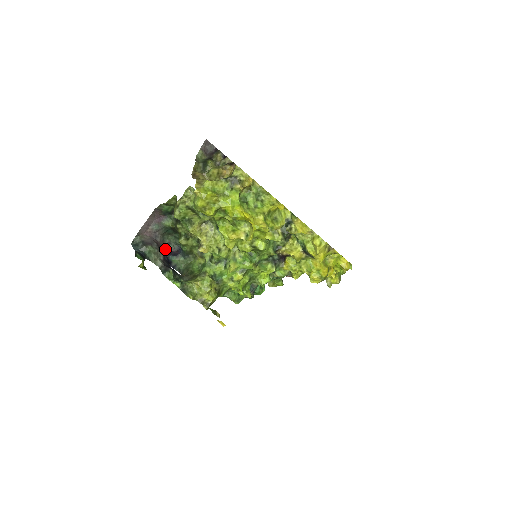
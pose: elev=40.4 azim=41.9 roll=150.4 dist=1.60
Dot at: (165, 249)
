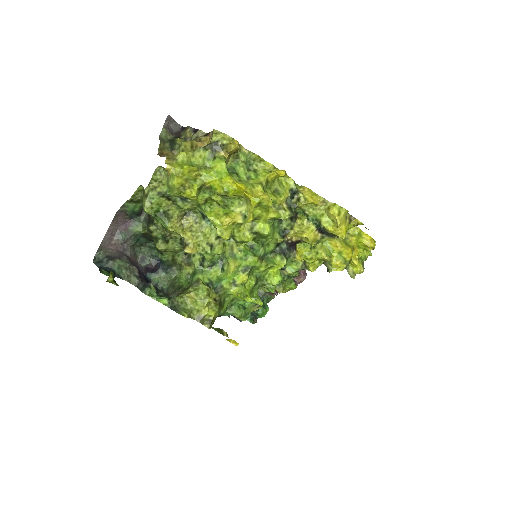
Dot at: (139, 266)
